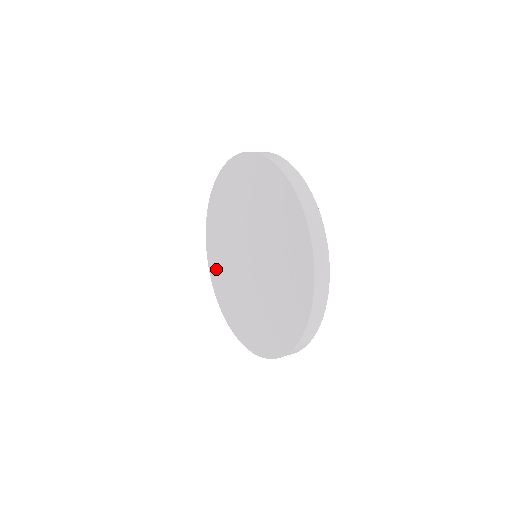
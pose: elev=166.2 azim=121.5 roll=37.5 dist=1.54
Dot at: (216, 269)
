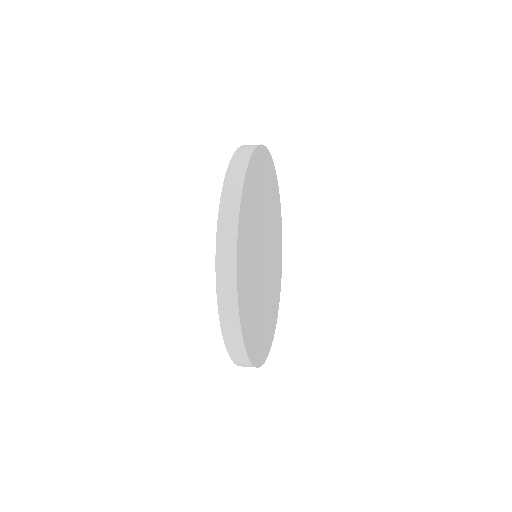
Dot at: occluded
